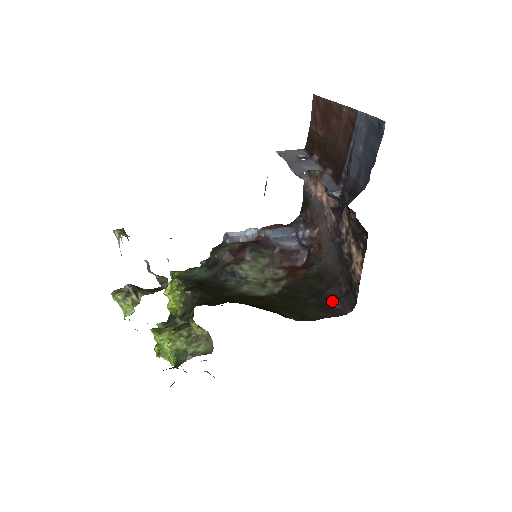
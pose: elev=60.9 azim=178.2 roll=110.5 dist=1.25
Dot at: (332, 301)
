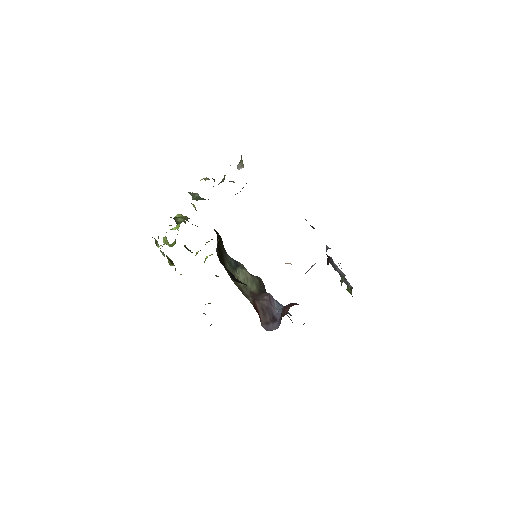
Dot at: occluded
